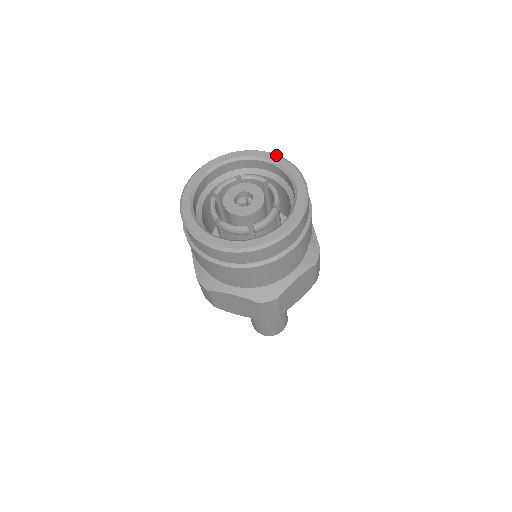
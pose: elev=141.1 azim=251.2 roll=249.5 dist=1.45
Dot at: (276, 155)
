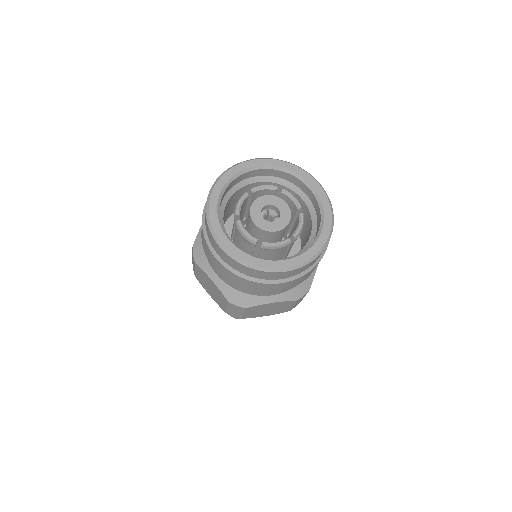
Dot at: (276, 159)
